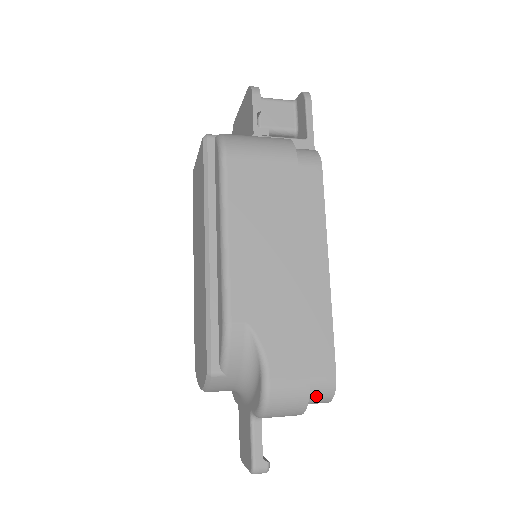
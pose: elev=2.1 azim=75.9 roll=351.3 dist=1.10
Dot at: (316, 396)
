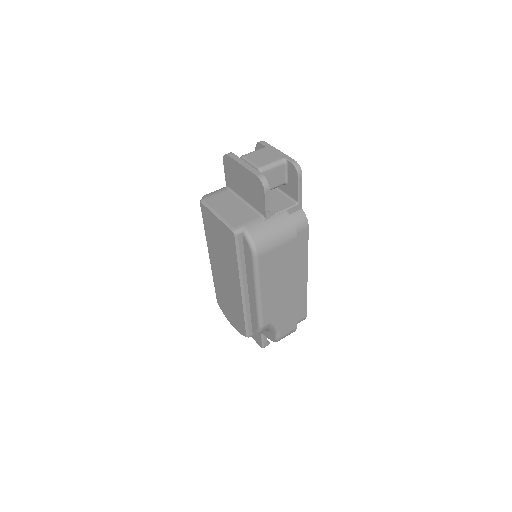
Dot at: occluded
